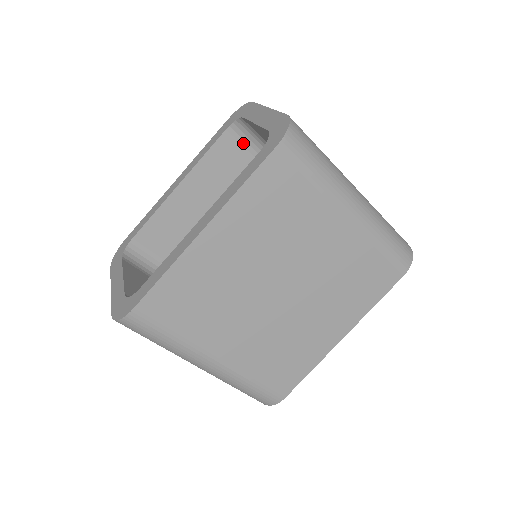
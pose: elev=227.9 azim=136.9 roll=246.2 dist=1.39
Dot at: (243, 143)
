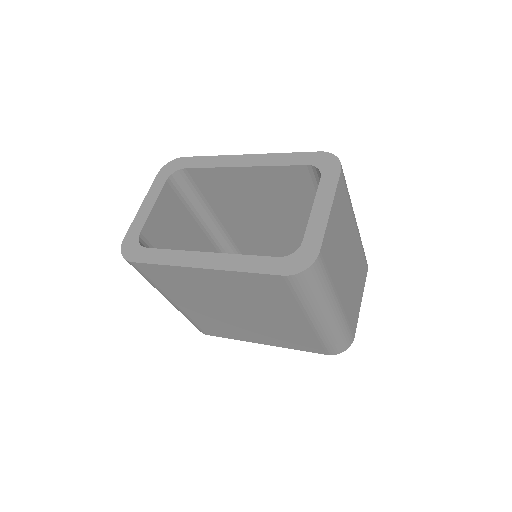
Dot at: (314, 180)
